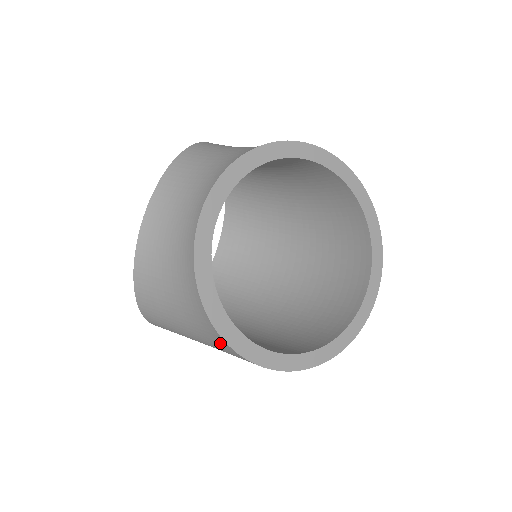
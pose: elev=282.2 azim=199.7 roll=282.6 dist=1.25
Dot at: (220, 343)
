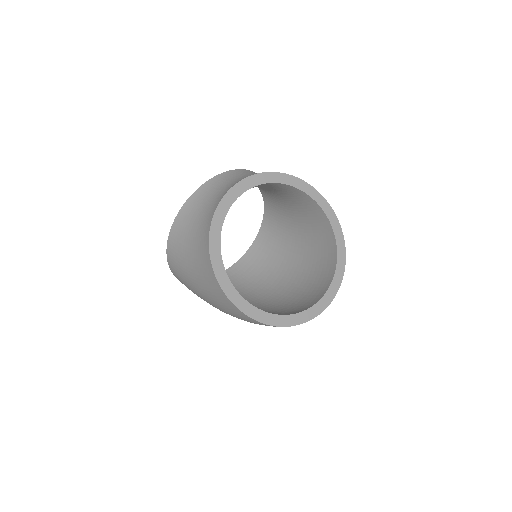
Dot at: (205, 261)
